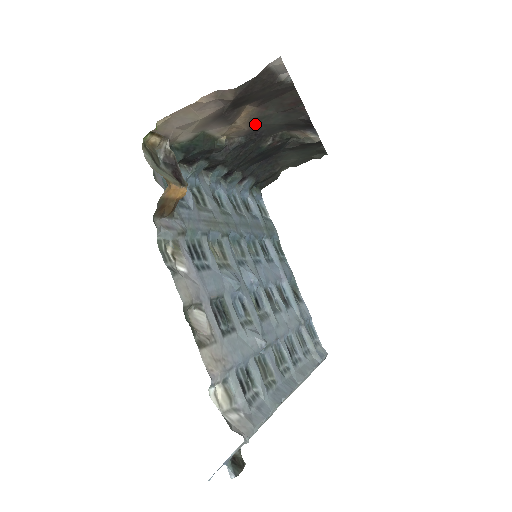
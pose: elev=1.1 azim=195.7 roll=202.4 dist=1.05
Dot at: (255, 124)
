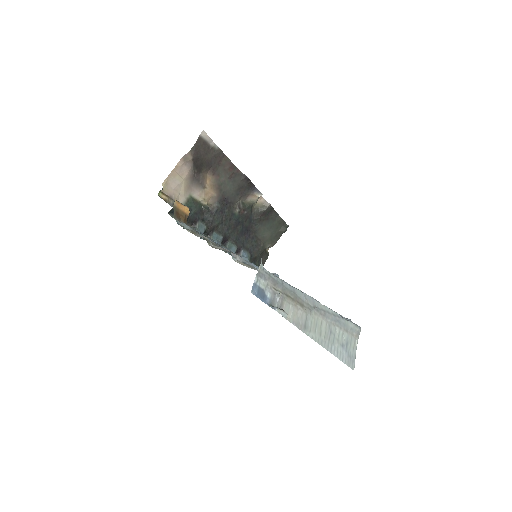
Dot at: (219, 191)
